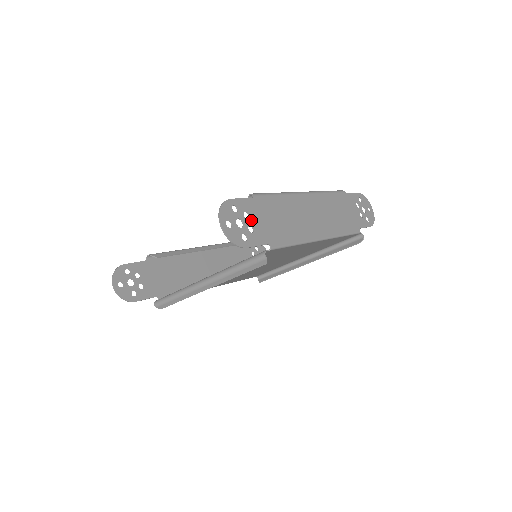
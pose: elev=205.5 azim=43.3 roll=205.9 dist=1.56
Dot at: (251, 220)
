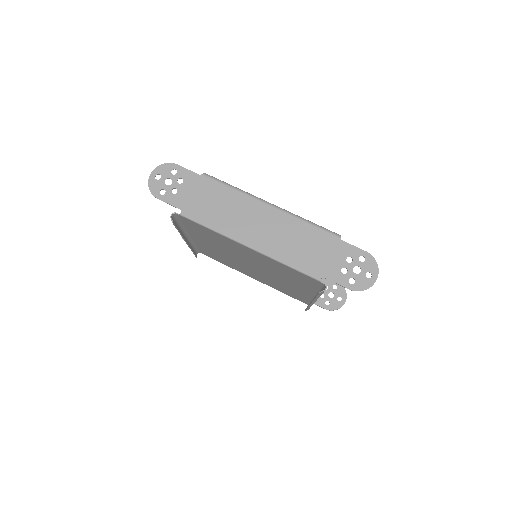
Dot at: (181, 186)
